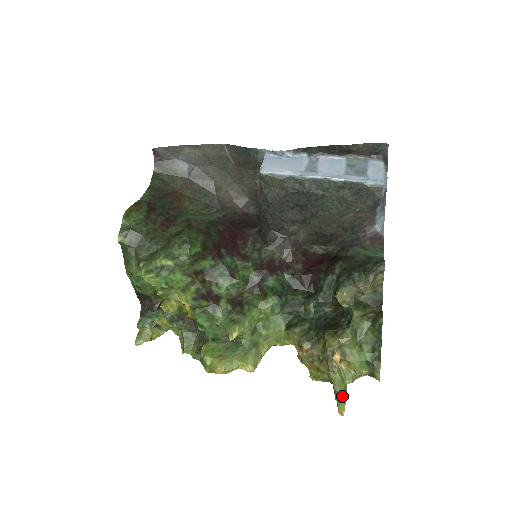
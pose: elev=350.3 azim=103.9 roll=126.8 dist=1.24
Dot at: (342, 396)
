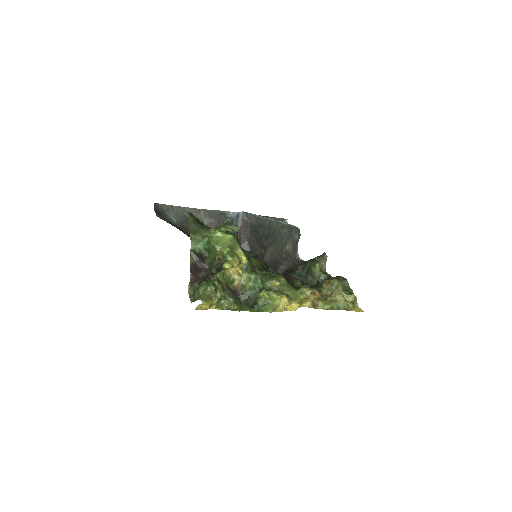
Dot at: (354, 307)
